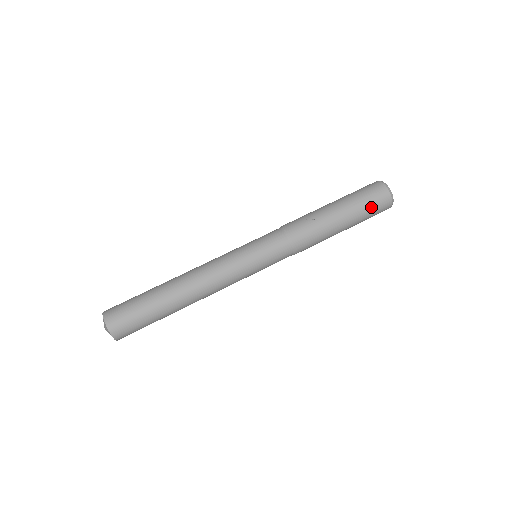
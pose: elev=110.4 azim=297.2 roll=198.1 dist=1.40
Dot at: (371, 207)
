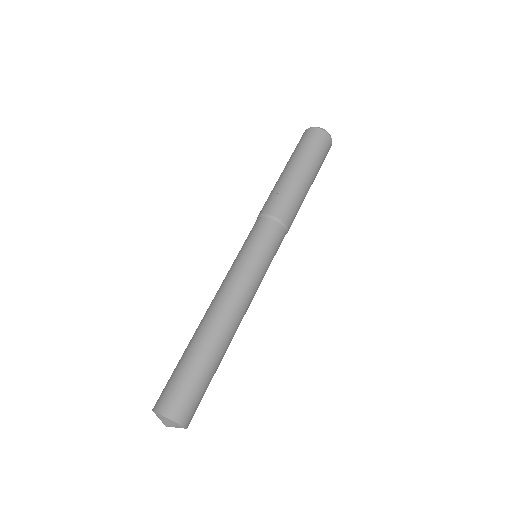
Dot at: (318, 150)
